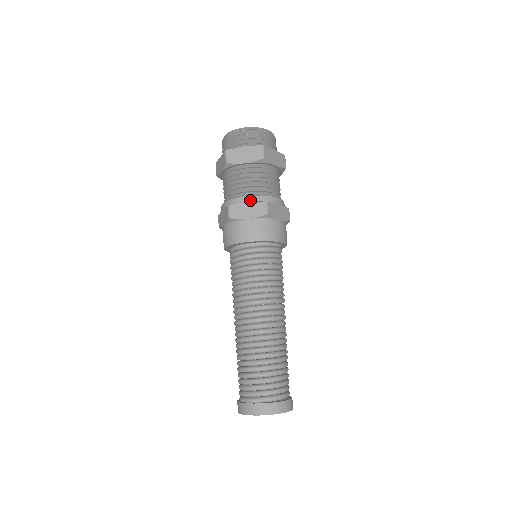
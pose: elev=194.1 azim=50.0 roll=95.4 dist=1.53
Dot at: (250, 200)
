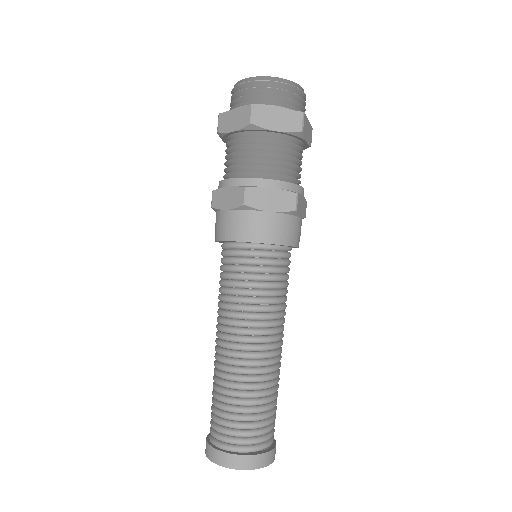
Dot at: (277, 186)
